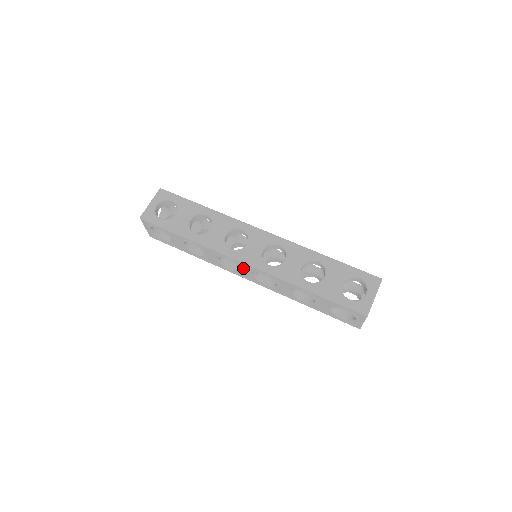
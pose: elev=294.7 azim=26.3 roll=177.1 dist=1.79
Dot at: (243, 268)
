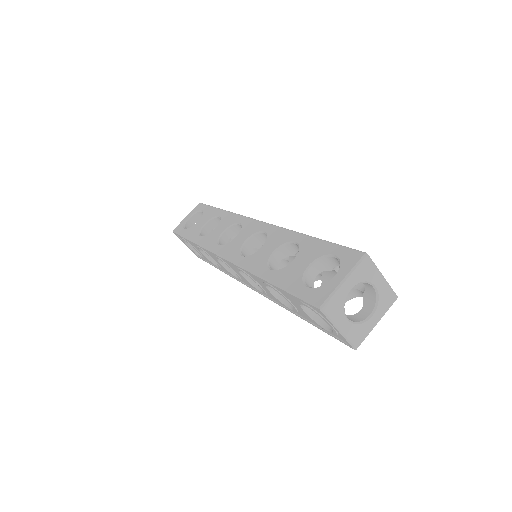
Dot at: (233, 269)
